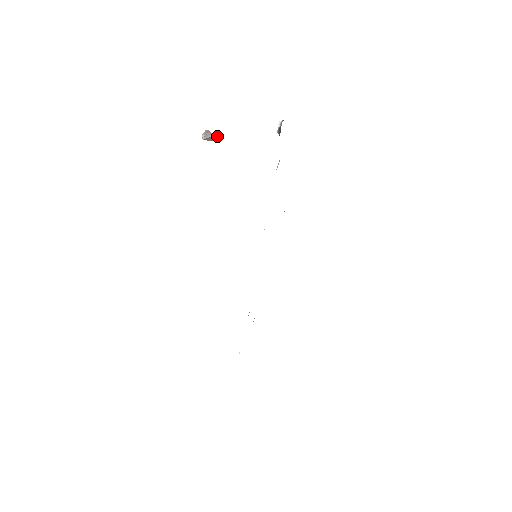
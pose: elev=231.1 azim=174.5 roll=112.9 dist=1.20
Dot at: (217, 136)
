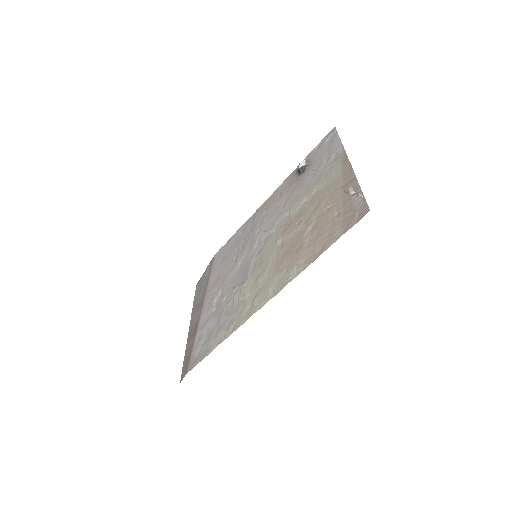
Dot at: occluded
